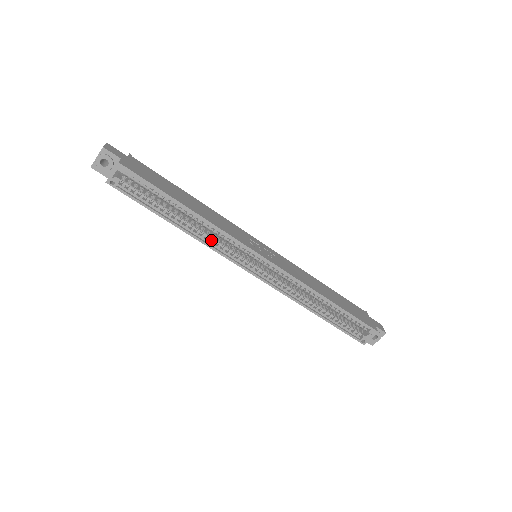
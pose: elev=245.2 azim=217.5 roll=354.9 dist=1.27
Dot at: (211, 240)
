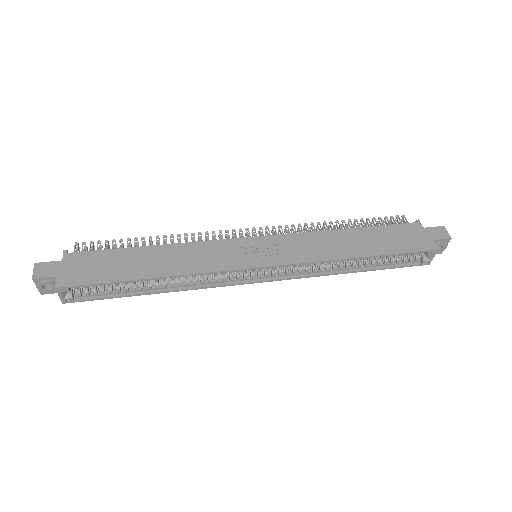
Dot at: (198, 281)
